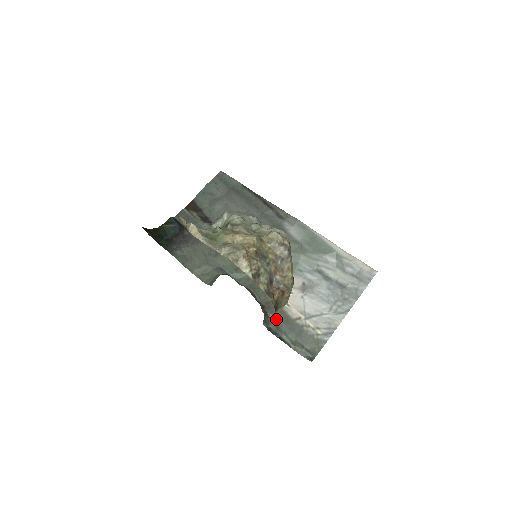
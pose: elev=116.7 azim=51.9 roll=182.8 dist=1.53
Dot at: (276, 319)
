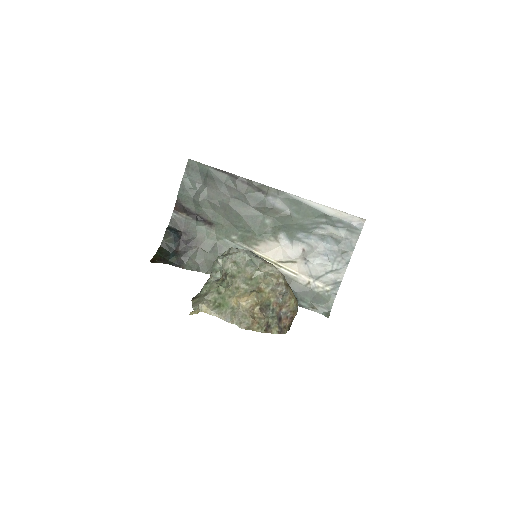
Dot at: occluded
